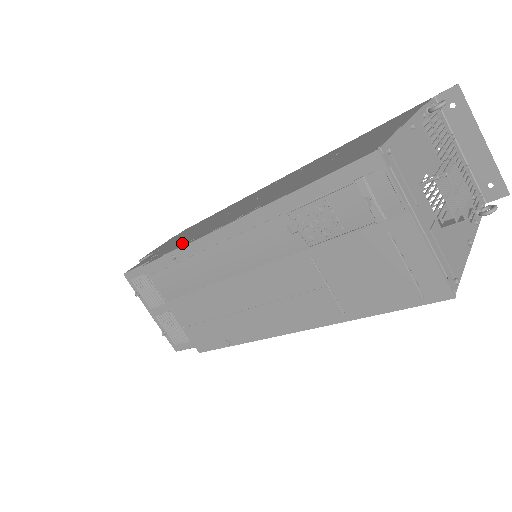
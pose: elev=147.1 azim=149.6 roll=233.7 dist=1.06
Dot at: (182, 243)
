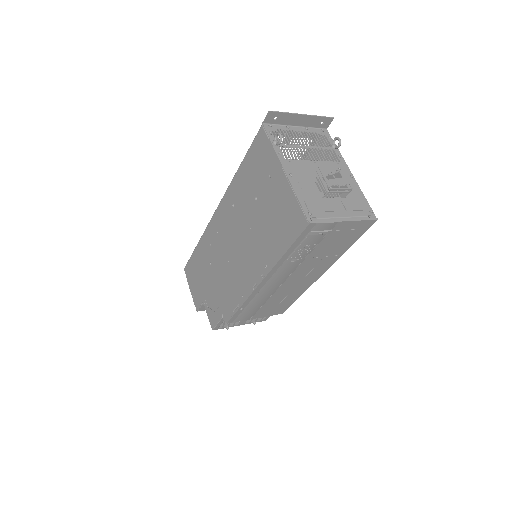
Dot at: (233, 298)
